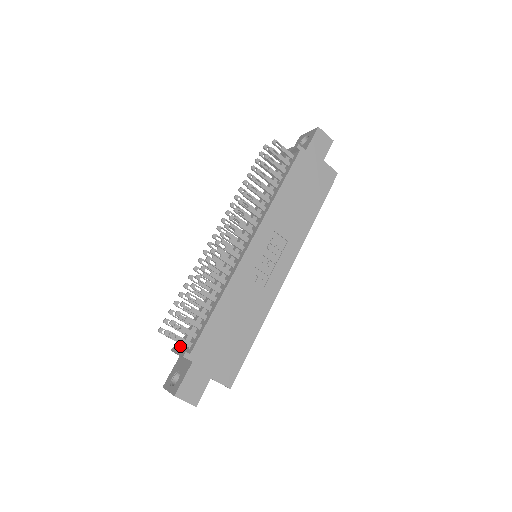
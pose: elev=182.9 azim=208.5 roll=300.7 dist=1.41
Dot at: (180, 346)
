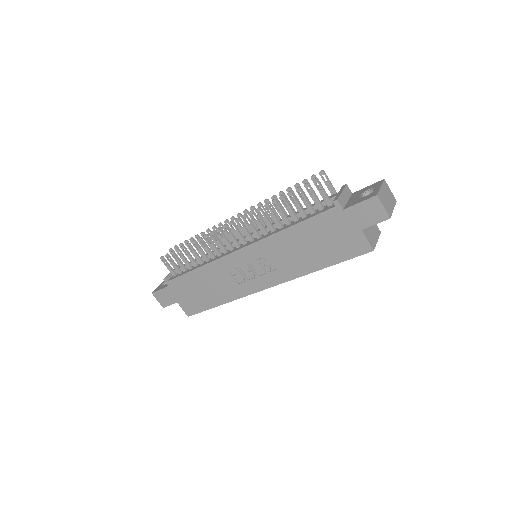
Dot at: occluded
